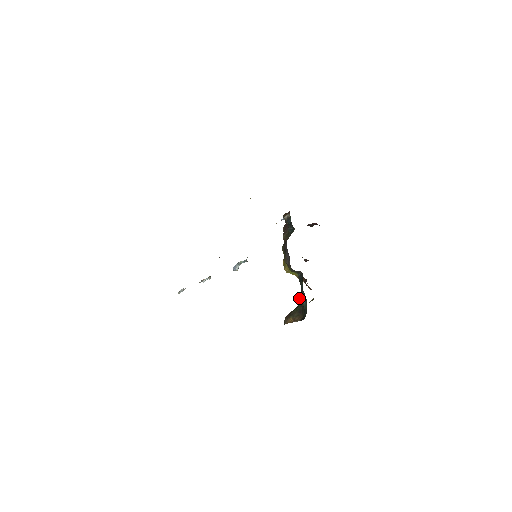
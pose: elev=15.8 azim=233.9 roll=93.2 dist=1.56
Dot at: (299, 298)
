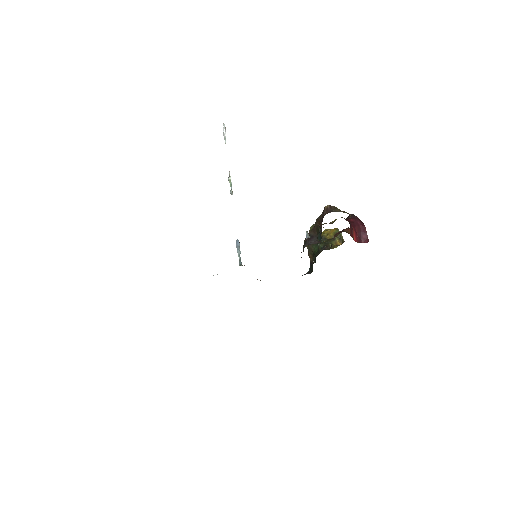
Dot at: (318, 249)
